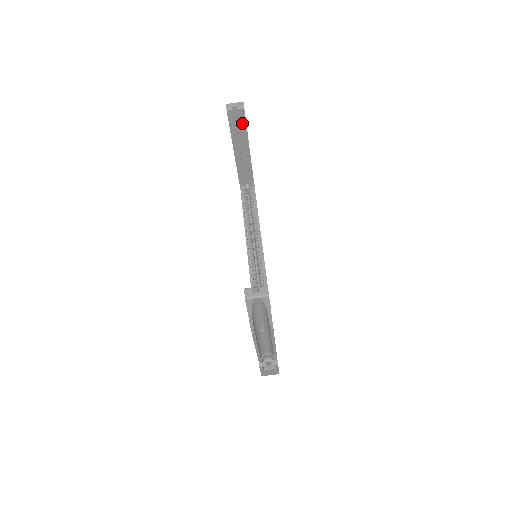
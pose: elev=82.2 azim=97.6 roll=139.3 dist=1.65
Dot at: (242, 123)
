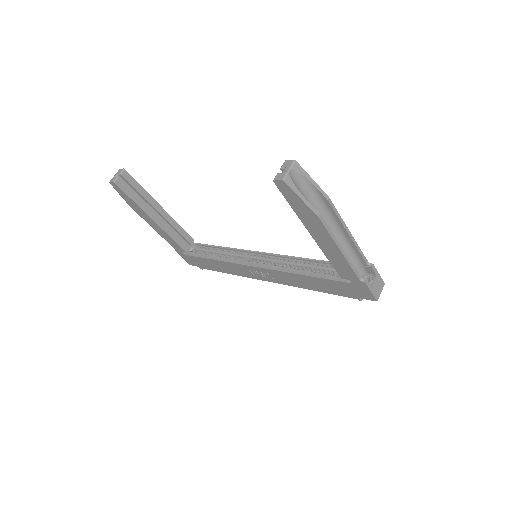
Dot at: (135, 186)
